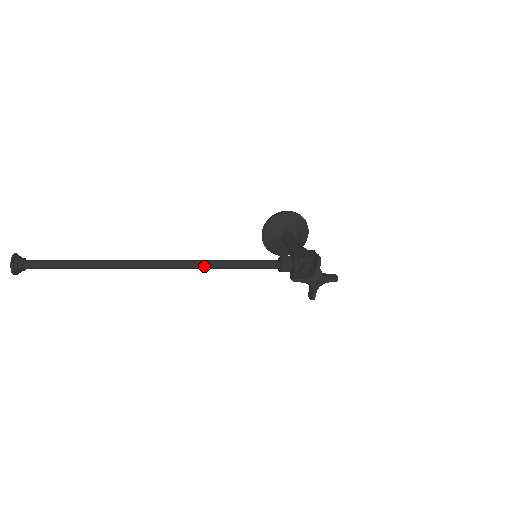
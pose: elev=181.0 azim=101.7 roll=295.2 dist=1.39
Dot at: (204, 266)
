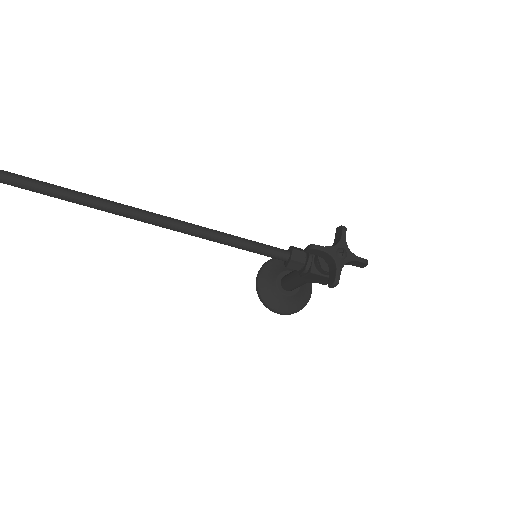
Dot at: (193, 228)
